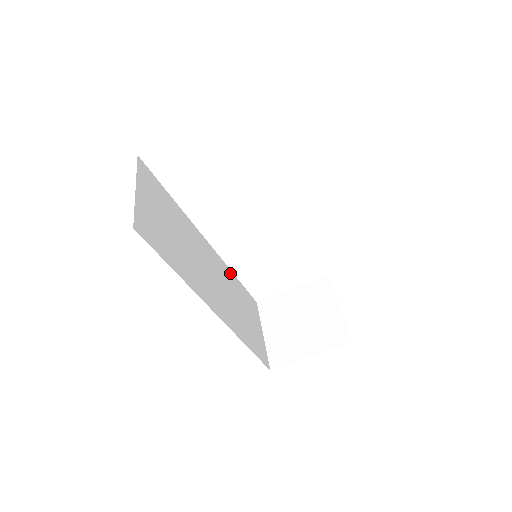
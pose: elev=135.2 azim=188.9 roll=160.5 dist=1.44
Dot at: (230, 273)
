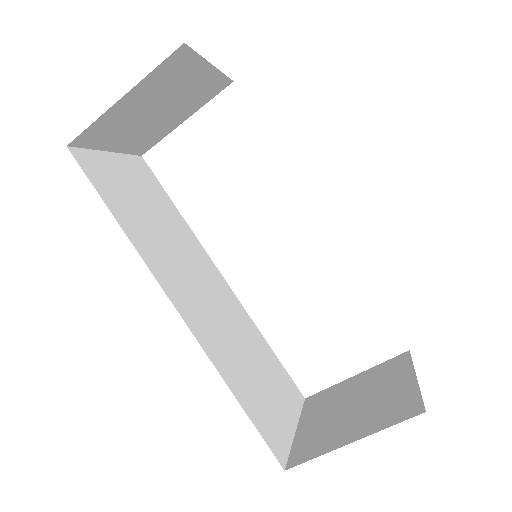
Dot at: (254, 329)
